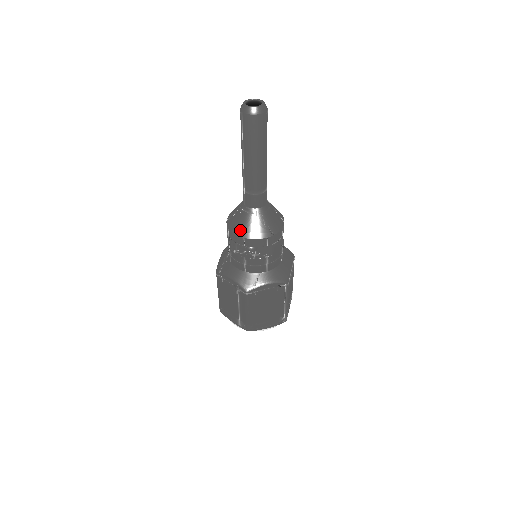
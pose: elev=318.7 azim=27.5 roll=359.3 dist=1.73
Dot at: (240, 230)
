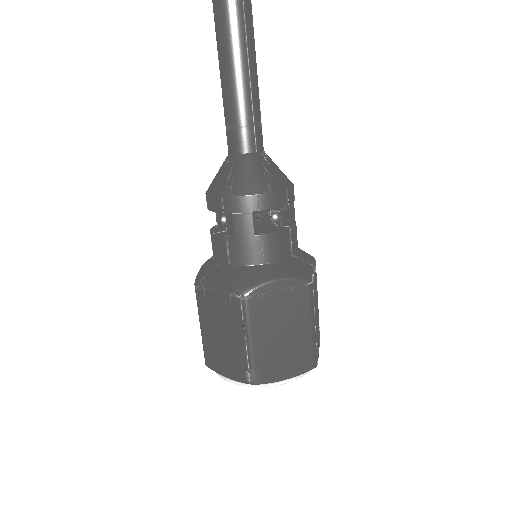
Dot at: (210, 184)
